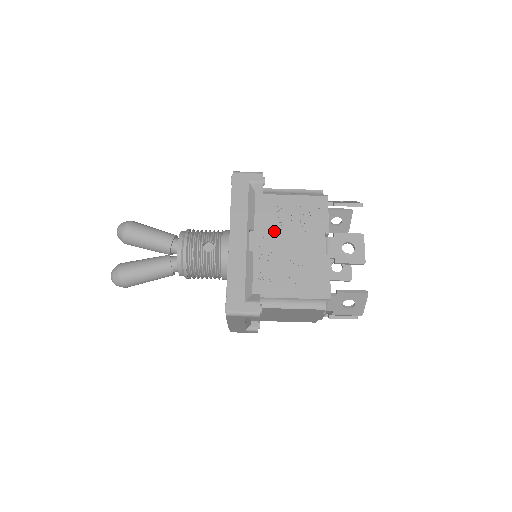
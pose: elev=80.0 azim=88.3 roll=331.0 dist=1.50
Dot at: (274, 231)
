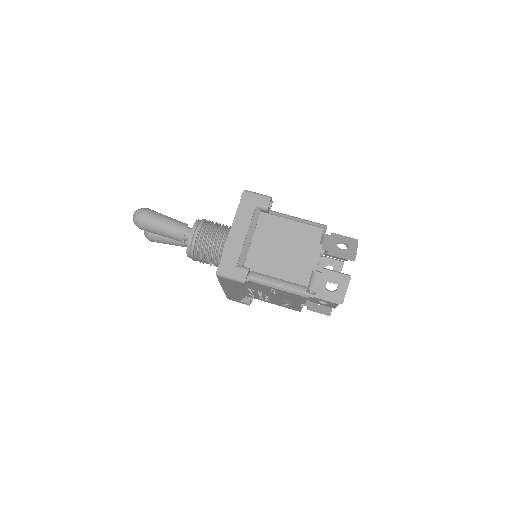
Dot at: occluded
